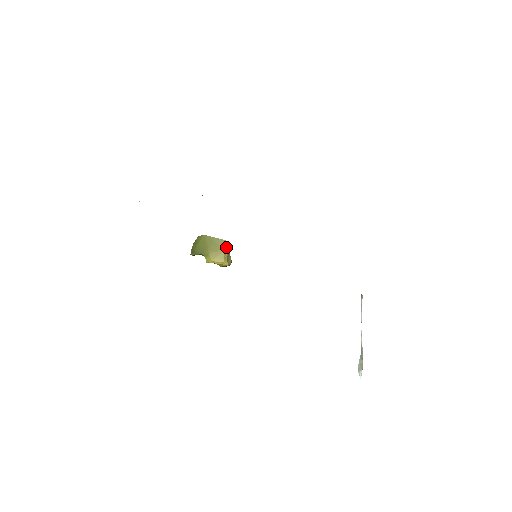
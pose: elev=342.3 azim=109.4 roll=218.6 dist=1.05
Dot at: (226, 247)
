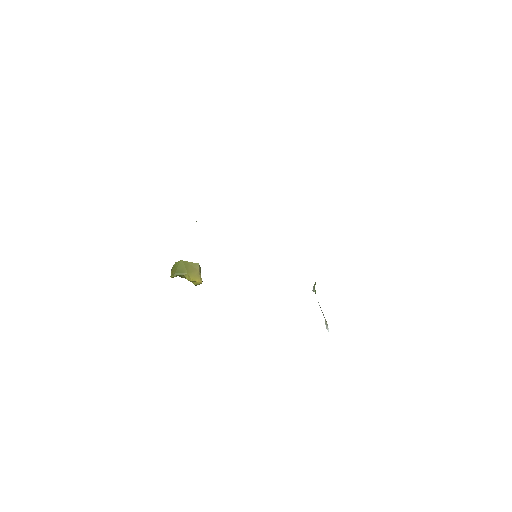
Dot at: (199, 269)
